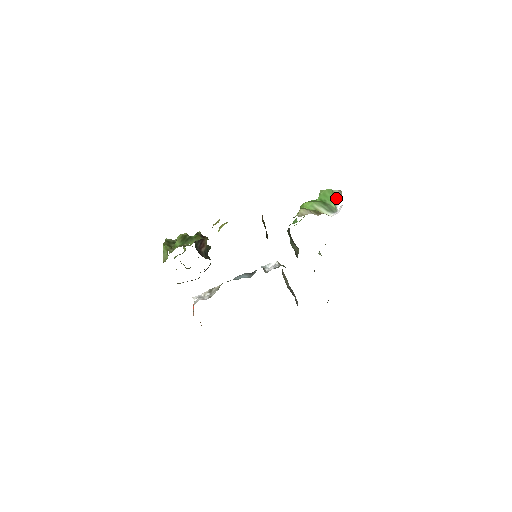
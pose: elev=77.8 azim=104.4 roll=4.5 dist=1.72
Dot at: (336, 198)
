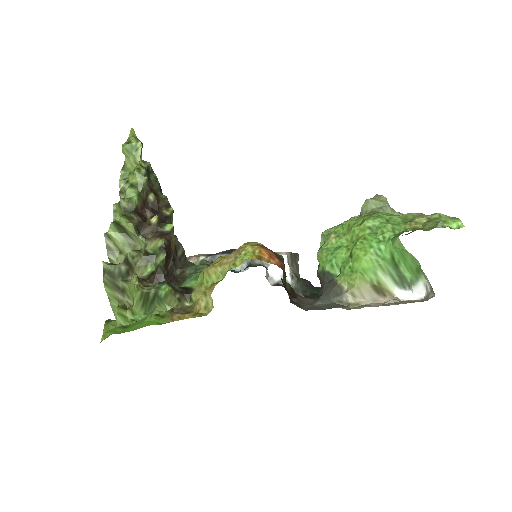
Dot at: (419, 280)
